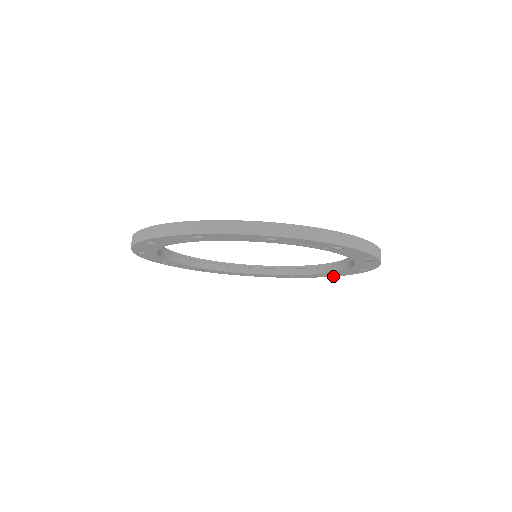
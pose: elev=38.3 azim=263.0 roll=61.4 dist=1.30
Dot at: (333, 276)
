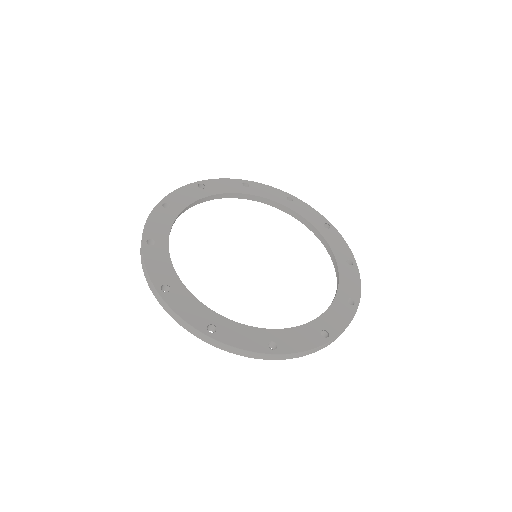
Dot at: occluded
